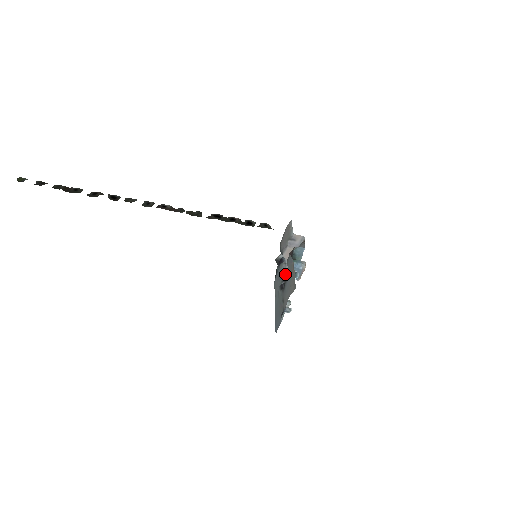
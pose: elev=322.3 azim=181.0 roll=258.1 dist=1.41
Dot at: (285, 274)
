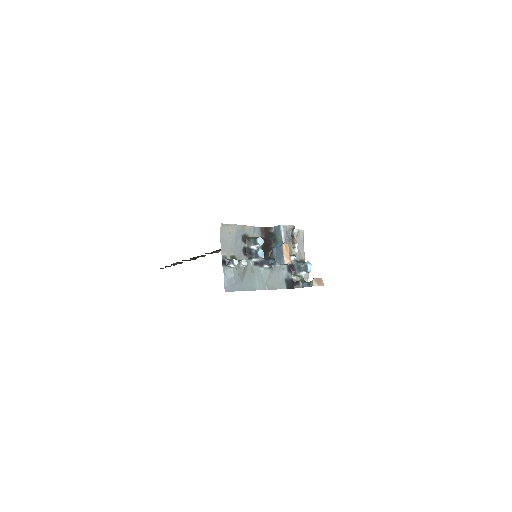
Dot at: (268, 257)
